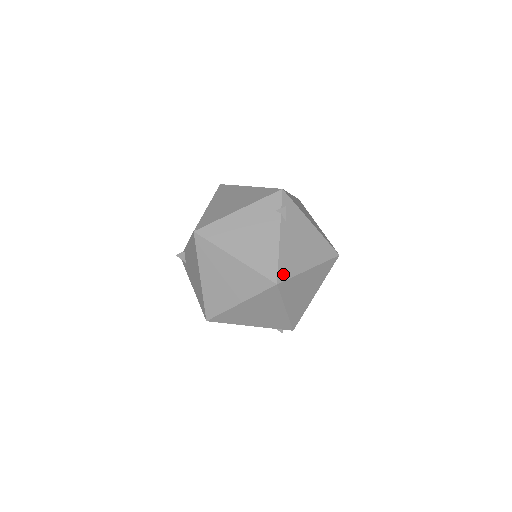
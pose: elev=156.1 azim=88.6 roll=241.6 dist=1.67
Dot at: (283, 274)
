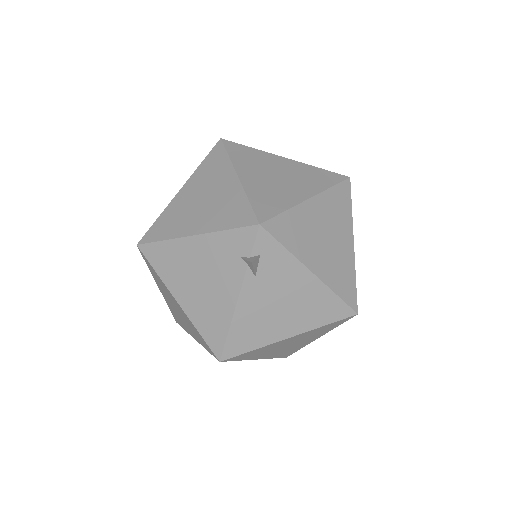
Dot at: (234, 348)
